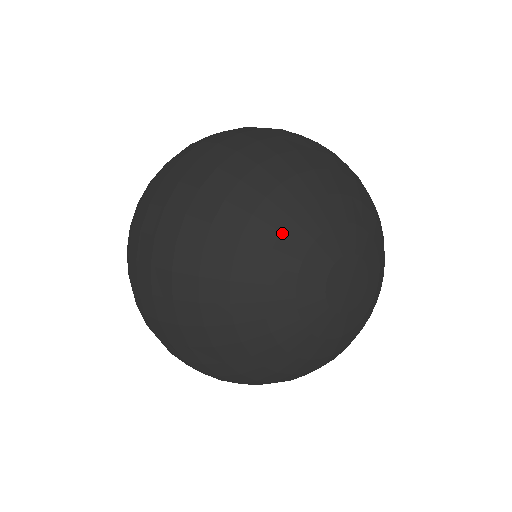
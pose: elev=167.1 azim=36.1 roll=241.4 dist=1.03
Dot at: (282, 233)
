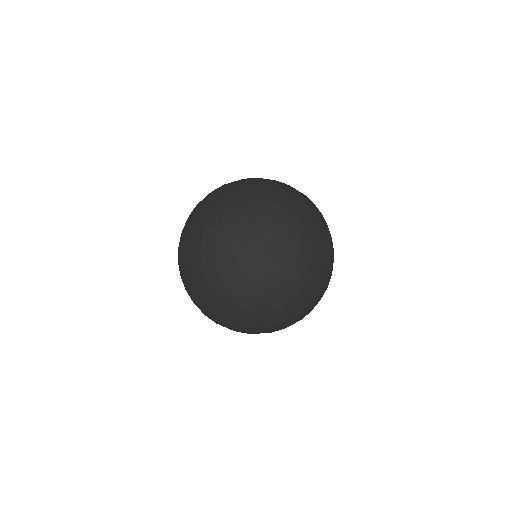
Dot at: (251, 252)
